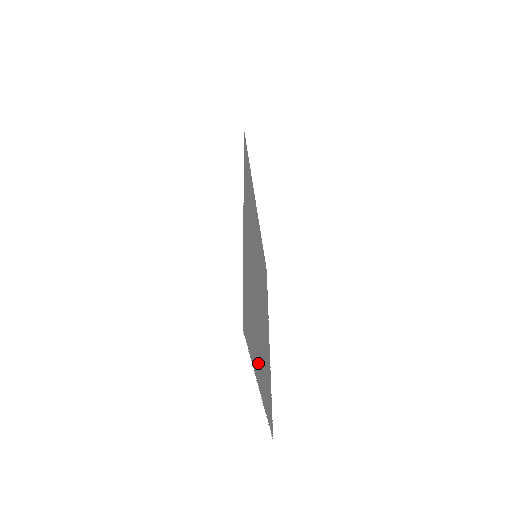
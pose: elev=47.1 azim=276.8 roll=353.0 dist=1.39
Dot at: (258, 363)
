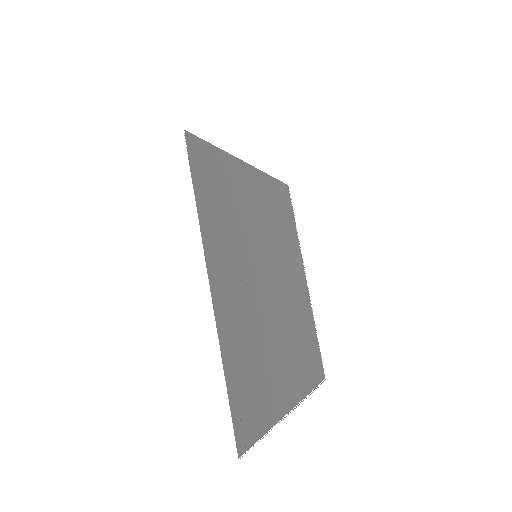
Dot at: (281, 389)
